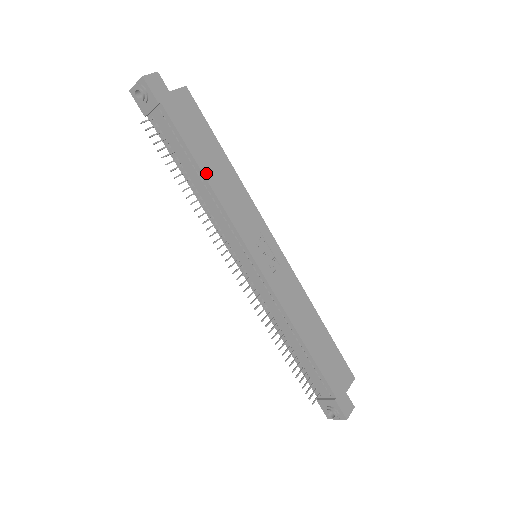
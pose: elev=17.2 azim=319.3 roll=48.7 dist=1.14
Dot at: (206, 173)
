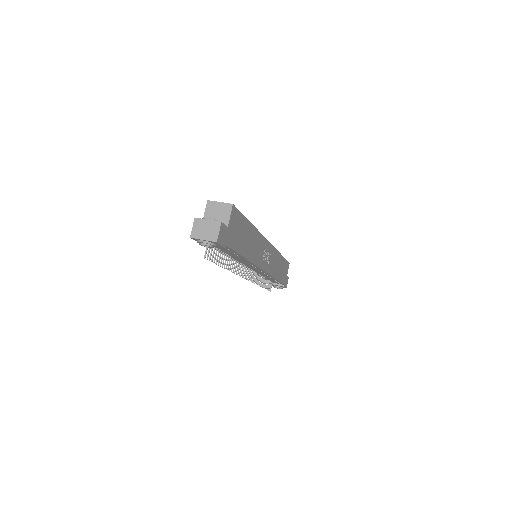
Dot at: (246, 255)
